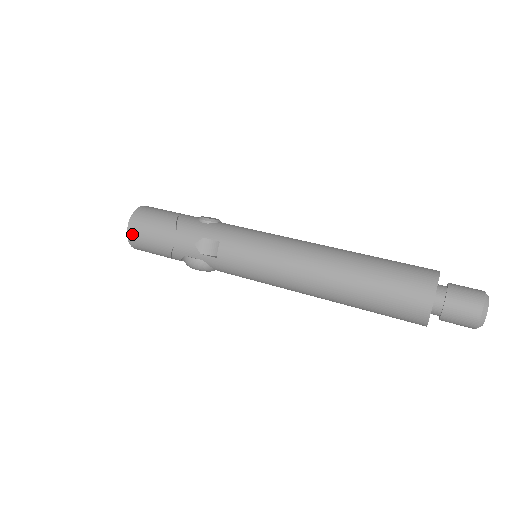
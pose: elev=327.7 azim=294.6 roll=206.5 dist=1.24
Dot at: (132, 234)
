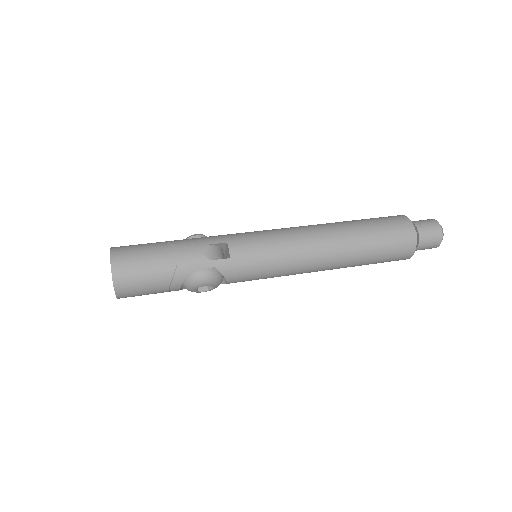
Dot at: (119, 269)
